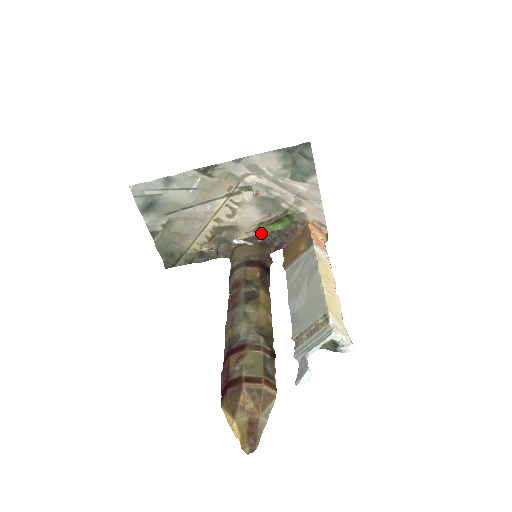
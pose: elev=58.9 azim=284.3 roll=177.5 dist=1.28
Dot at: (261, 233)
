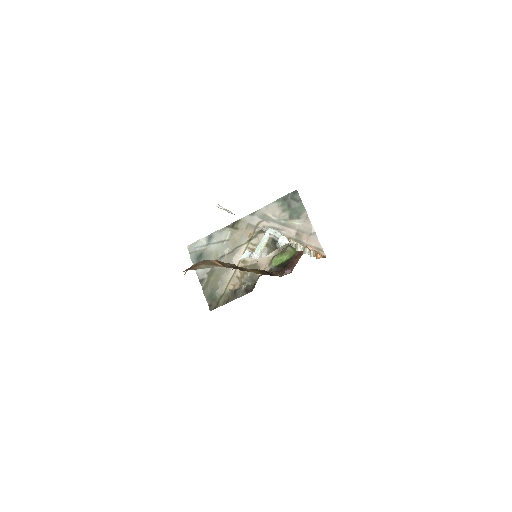
Dot at: (275, 265)
